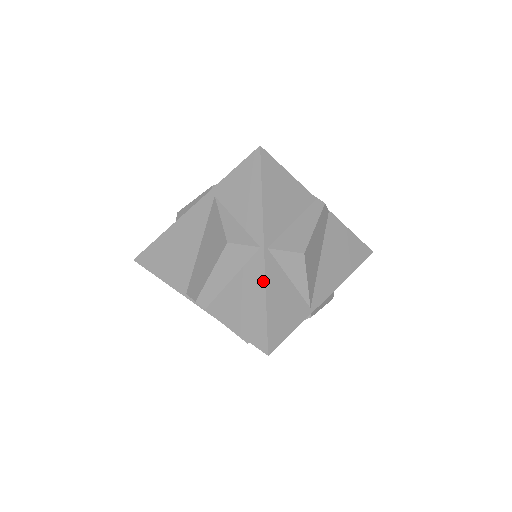
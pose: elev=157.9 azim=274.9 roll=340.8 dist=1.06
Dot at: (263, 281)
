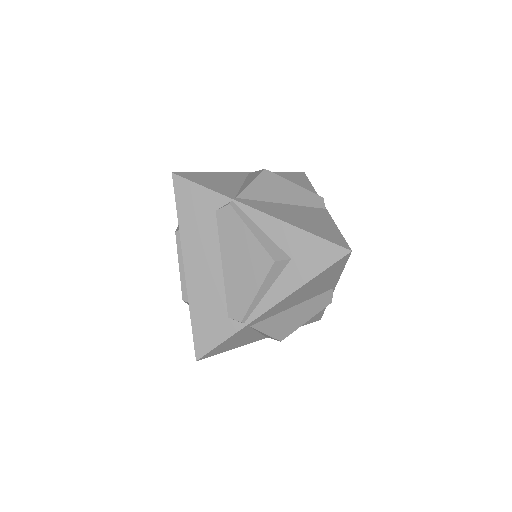
Dot at: (225, 174)
